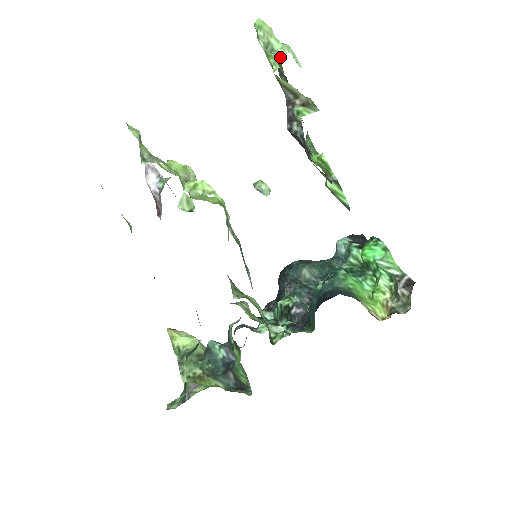
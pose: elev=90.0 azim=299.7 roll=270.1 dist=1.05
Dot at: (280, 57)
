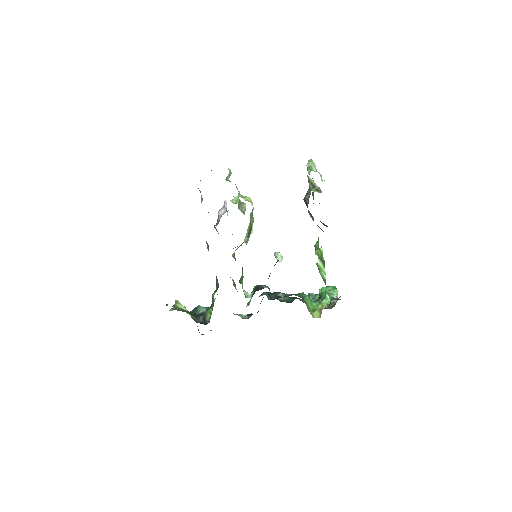
Dot at: occluded
